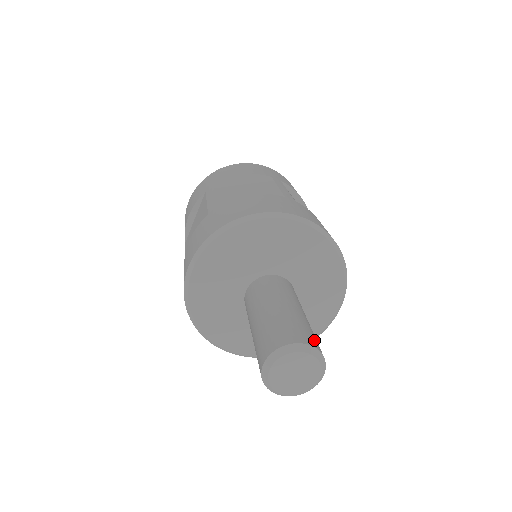
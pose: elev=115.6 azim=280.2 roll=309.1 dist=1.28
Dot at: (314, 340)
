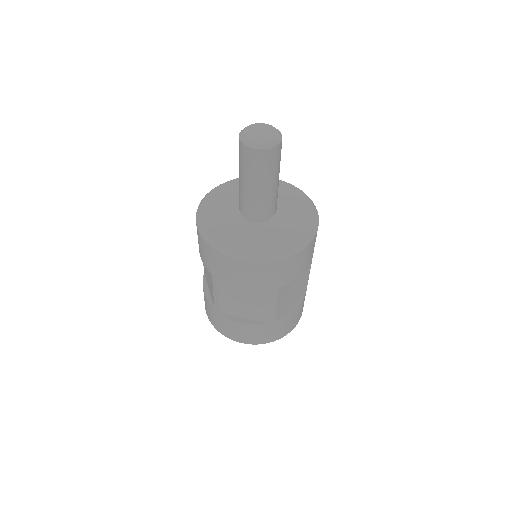
Dot at: occluded
